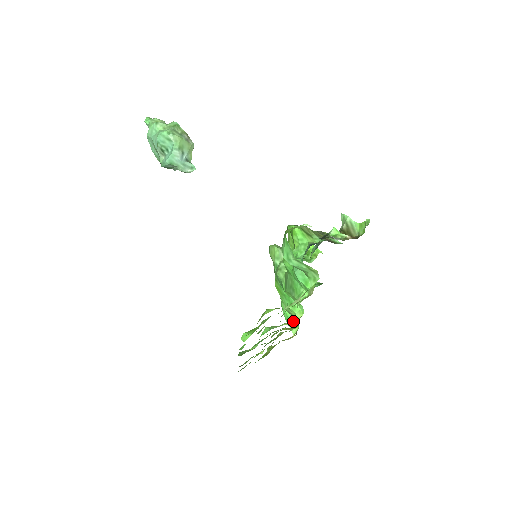
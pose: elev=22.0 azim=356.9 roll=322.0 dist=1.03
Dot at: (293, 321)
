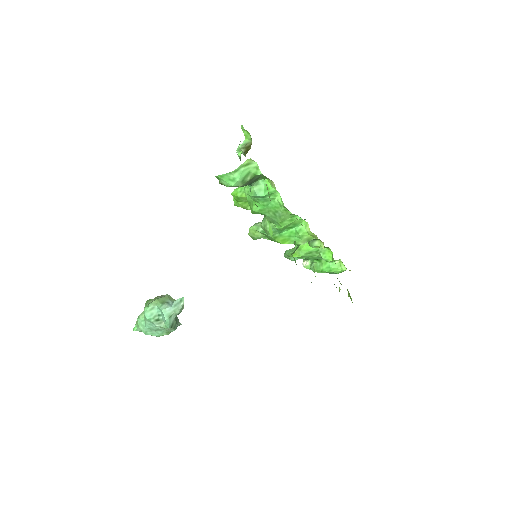
Dot at: (328, 257)
